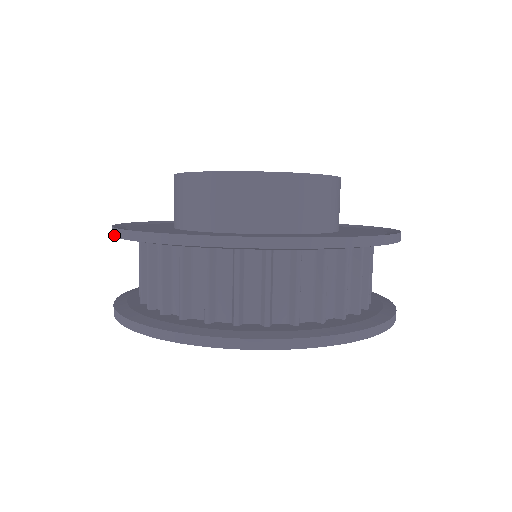
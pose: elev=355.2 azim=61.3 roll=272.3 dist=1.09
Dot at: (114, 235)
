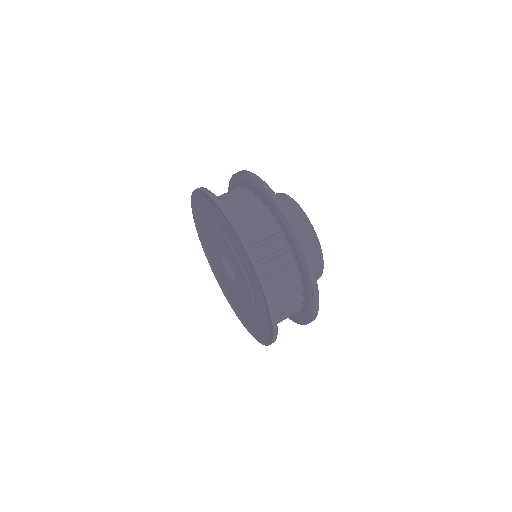
Dot at: (264, 187)
